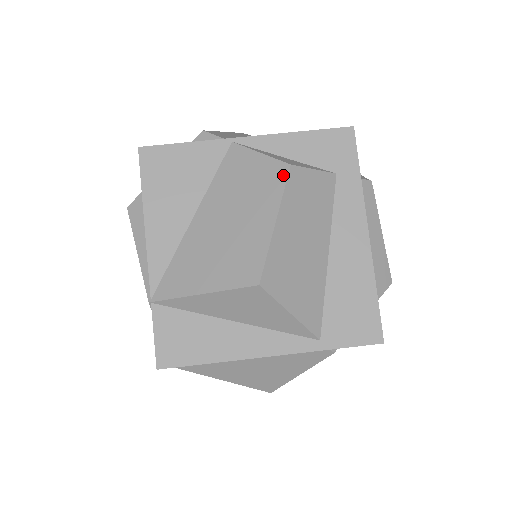
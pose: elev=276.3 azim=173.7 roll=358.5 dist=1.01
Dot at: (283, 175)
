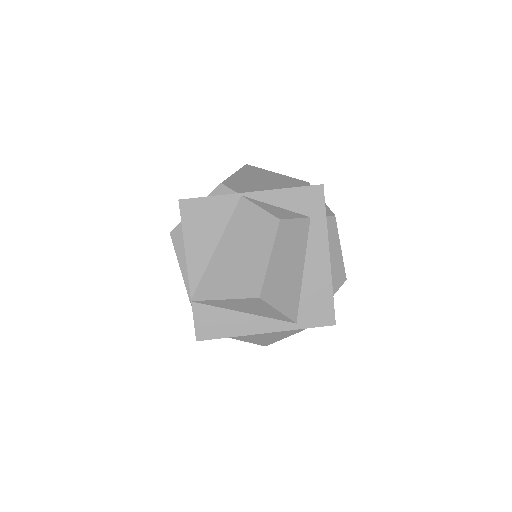
Dot at: (275, 226)
